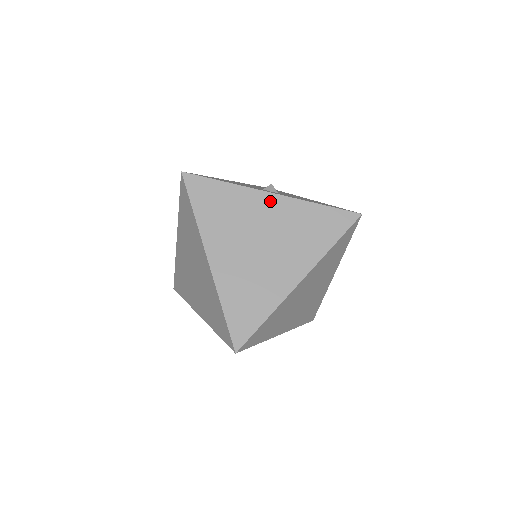
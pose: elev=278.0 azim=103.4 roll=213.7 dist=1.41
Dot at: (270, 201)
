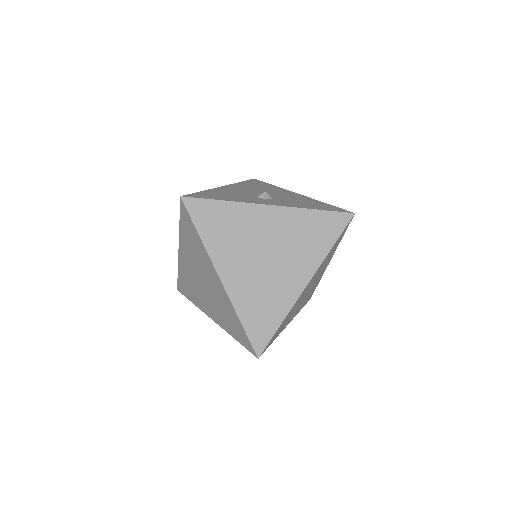
Dot at: (269, 213)
